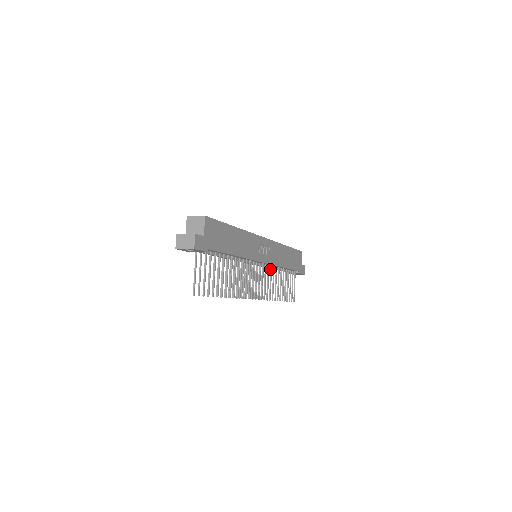
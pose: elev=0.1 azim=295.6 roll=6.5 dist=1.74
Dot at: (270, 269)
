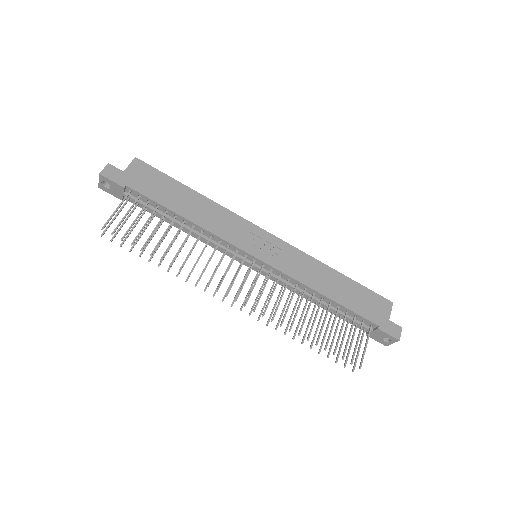
Dot at: (286, 283)
